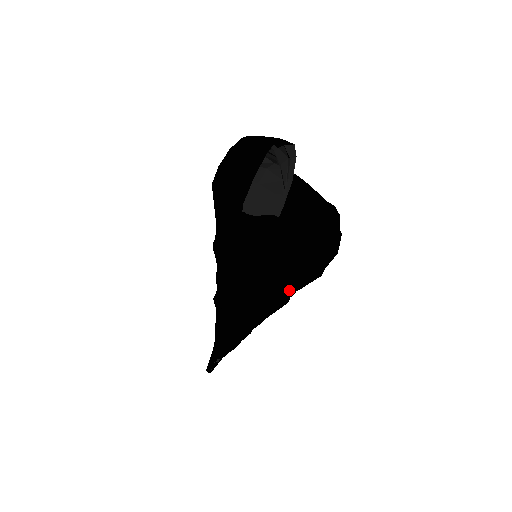
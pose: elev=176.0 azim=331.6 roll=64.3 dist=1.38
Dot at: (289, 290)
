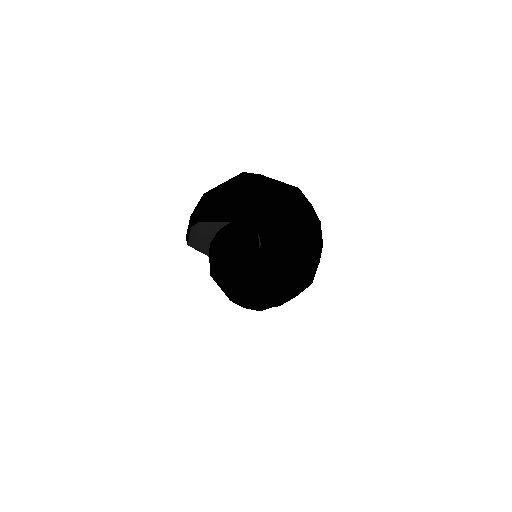
Dot at: occluded
